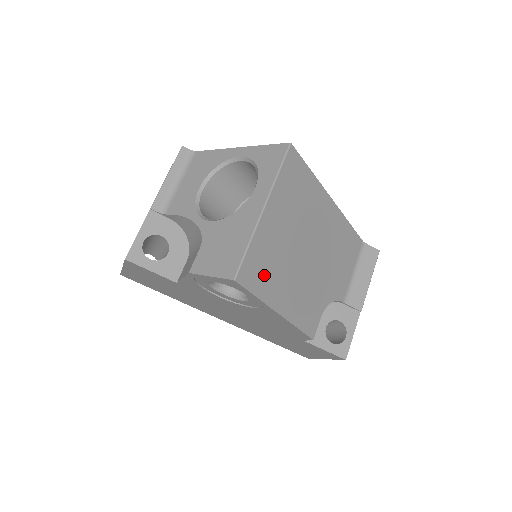
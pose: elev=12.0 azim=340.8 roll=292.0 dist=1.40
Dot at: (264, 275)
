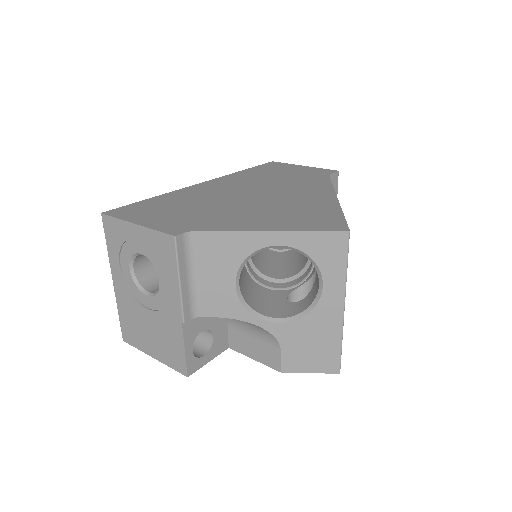
Dot at: occluded
